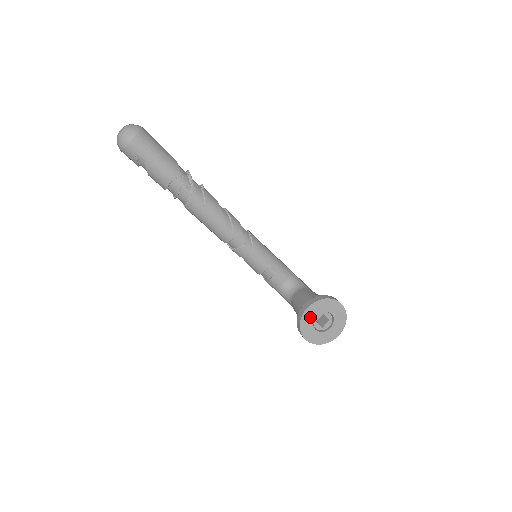
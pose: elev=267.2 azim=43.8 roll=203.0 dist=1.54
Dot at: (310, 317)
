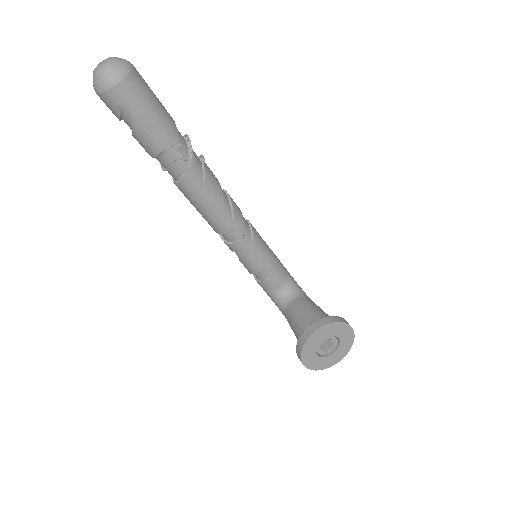
Dot at: (315, 341)
